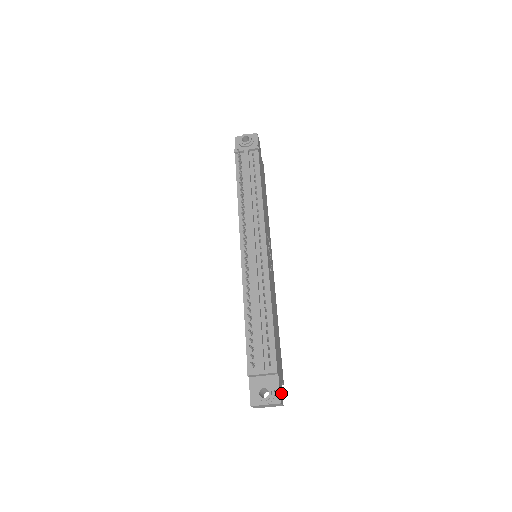
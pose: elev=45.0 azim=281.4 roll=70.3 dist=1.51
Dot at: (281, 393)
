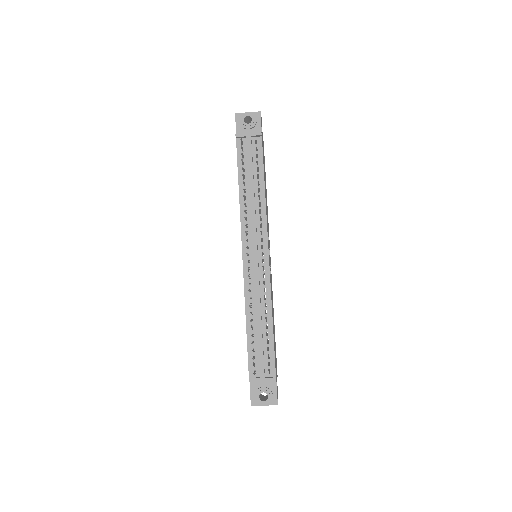
Dot at: (277, 392)
